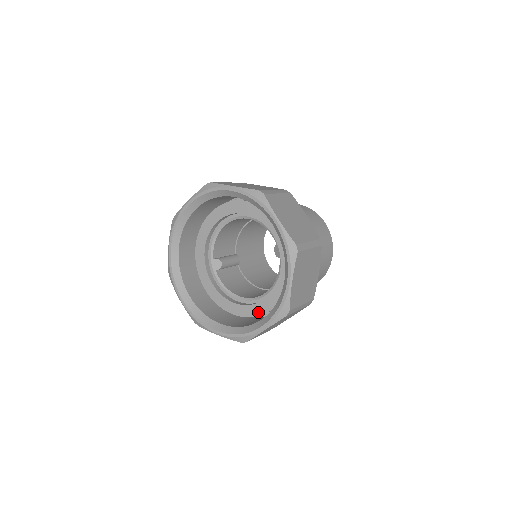
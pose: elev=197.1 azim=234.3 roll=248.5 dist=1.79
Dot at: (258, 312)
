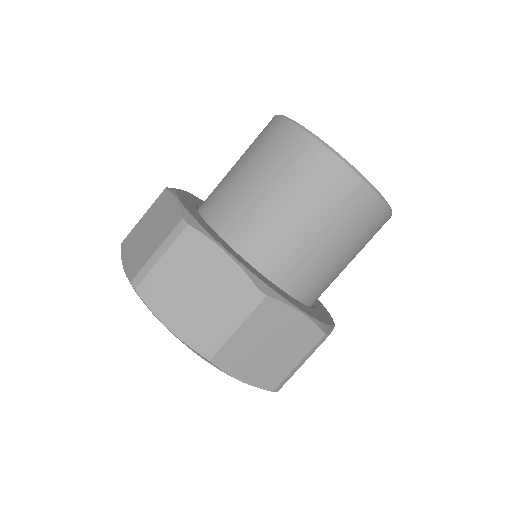
Dot at: occluded
